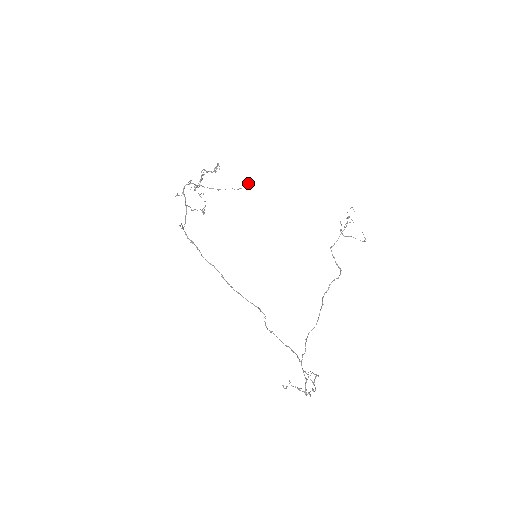
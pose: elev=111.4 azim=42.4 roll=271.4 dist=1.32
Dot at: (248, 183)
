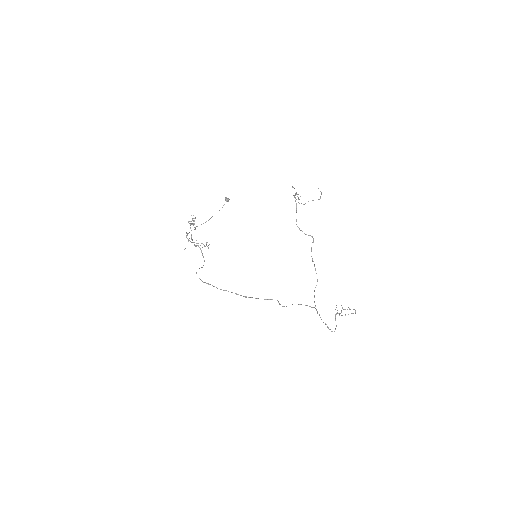
Dot at: (225, 200)
